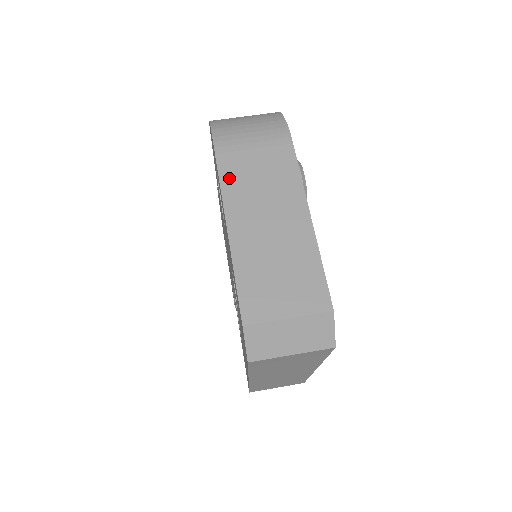
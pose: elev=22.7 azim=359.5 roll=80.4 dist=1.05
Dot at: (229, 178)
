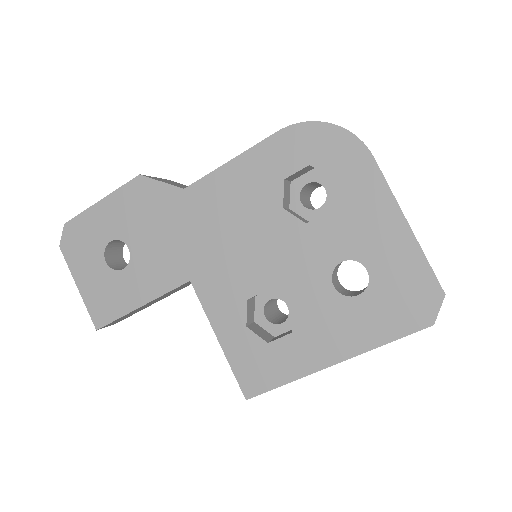
Dot at: occluded
